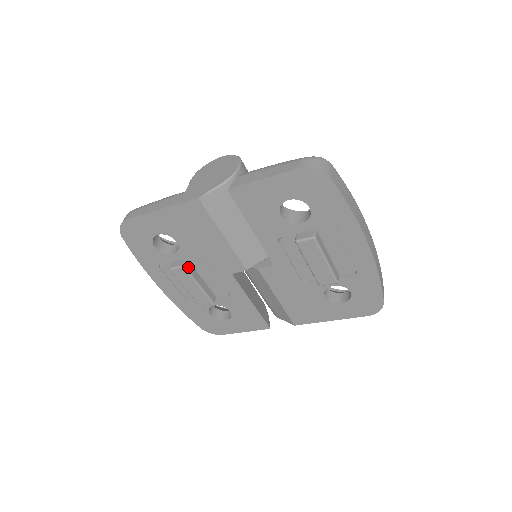
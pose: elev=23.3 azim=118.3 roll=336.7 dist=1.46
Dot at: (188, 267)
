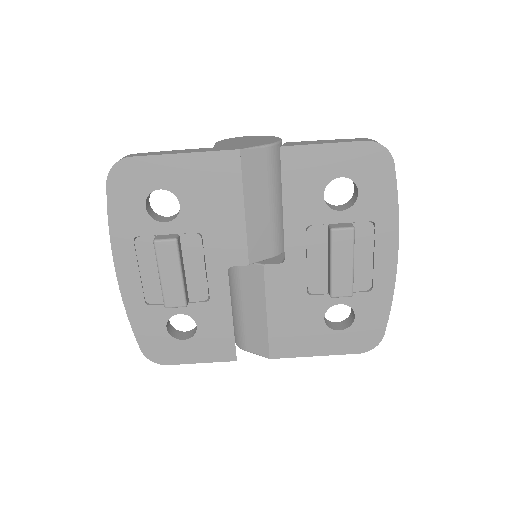
Dot at: (179, 244)
